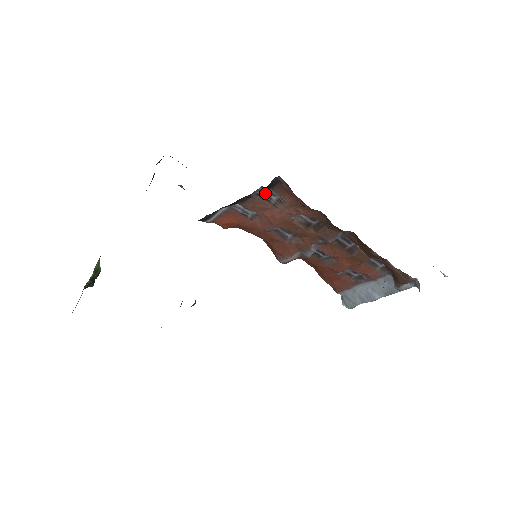
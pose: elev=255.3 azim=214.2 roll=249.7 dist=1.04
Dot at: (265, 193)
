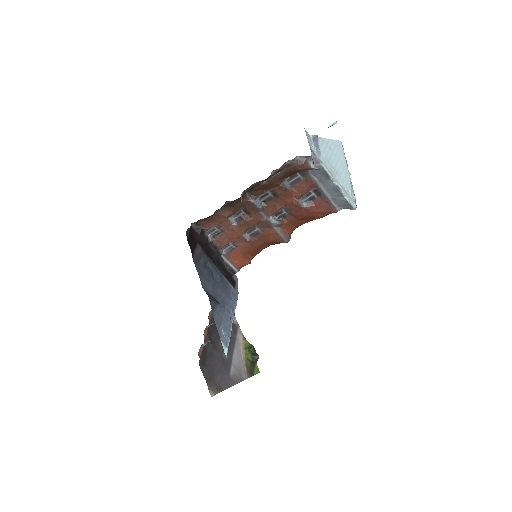
Dot at: (213, 233)
